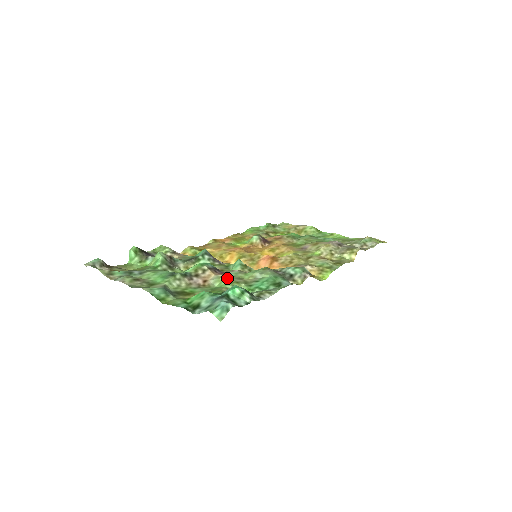
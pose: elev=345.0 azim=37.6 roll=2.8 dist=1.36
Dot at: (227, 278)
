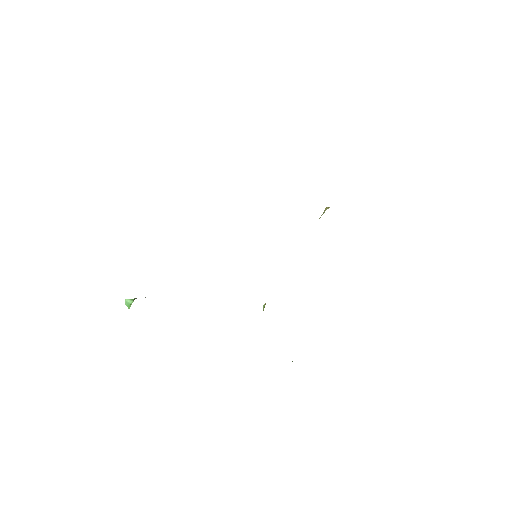
Dot at: occluded
